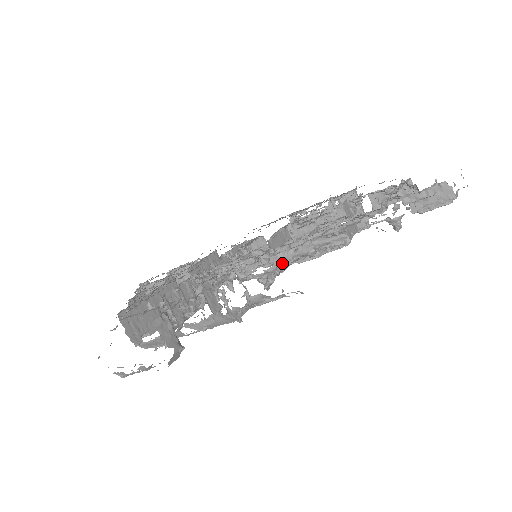
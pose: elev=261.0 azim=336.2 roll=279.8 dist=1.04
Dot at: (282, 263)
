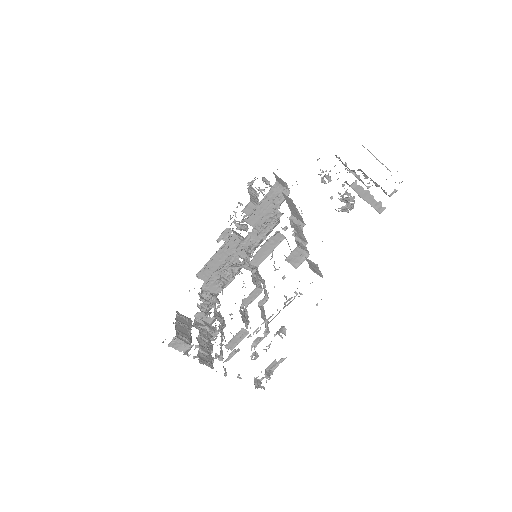
Dot at: occluded
